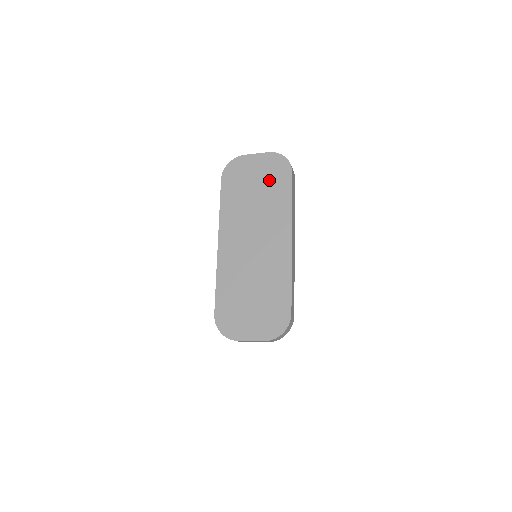
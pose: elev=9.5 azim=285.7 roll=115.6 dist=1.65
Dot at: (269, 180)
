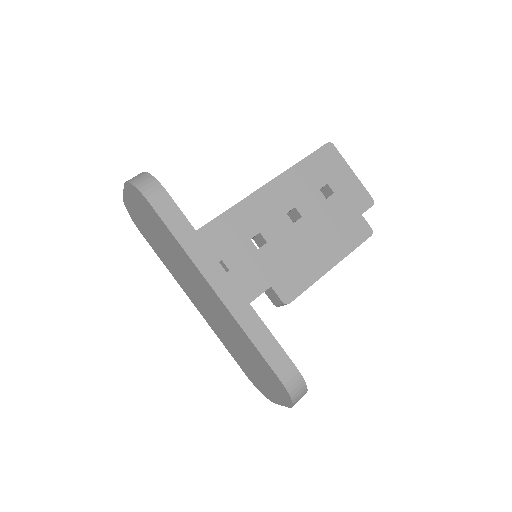
Dot at: (151, 221)
